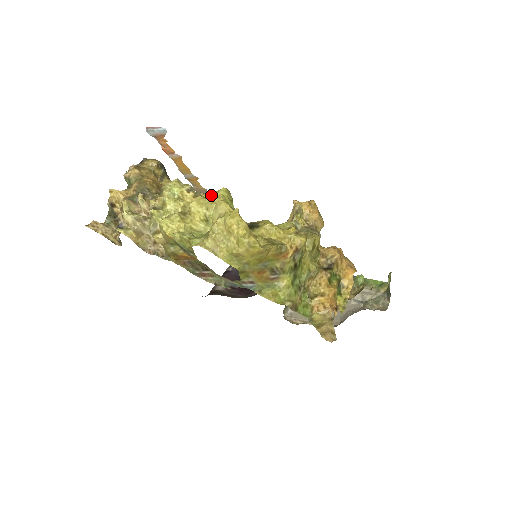
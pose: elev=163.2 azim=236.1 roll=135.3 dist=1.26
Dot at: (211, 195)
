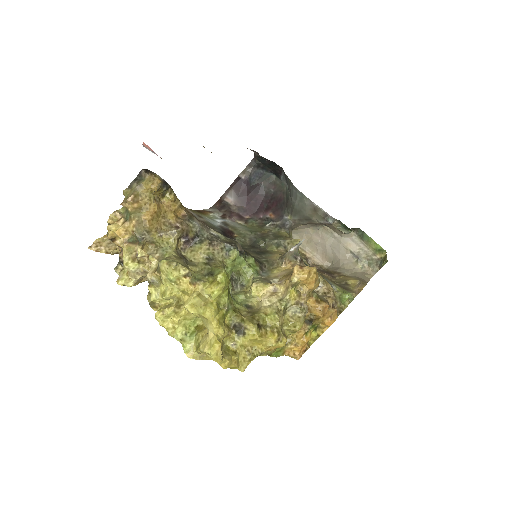
Dot at: (206, 291)
